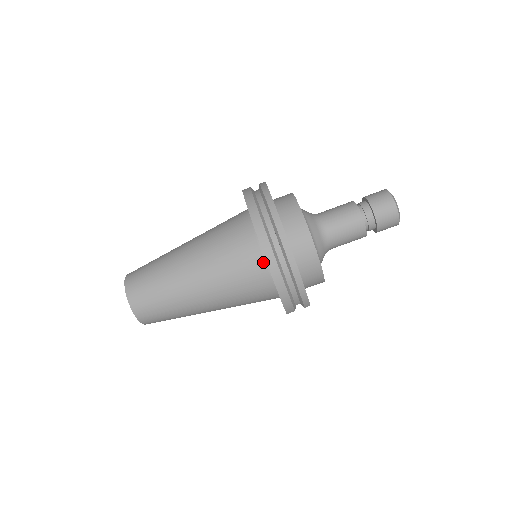
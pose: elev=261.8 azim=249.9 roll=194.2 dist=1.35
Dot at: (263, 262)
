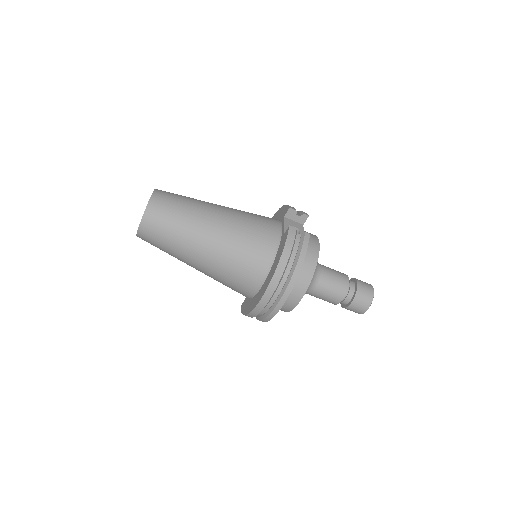
Dot at: (254, 292)
